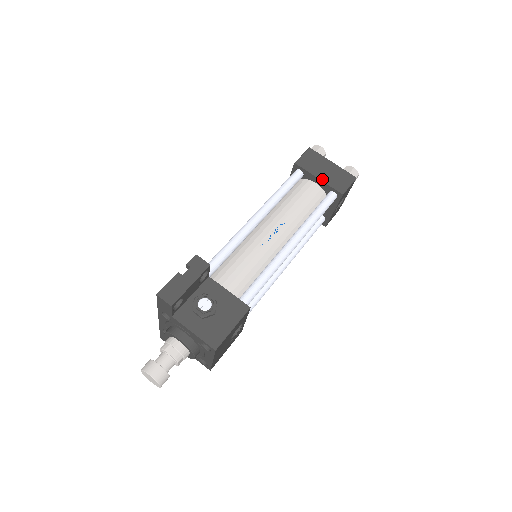
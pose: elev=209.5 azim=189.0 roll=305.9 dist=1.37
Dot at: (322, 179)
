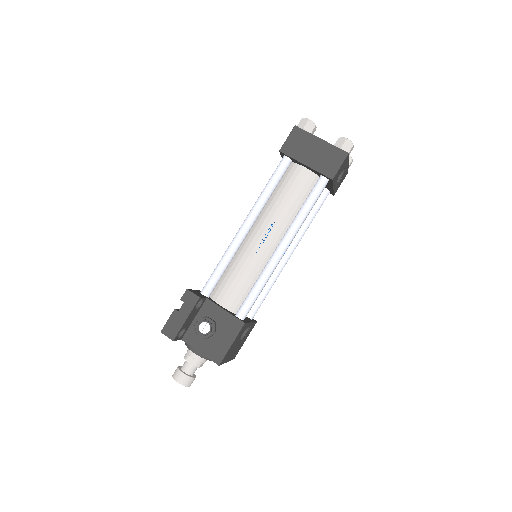
Dot at: (309, 165)
